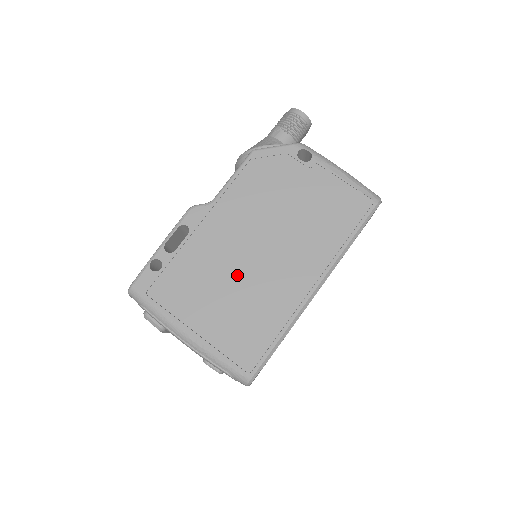
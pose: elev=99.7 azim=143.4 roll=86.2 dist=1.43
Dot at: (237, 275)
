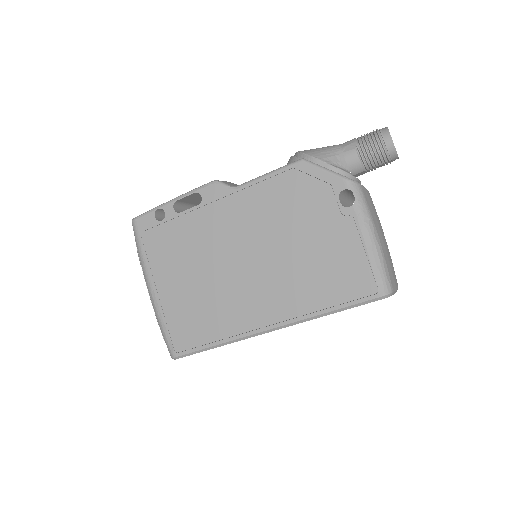
Dot at: (214, 270)
